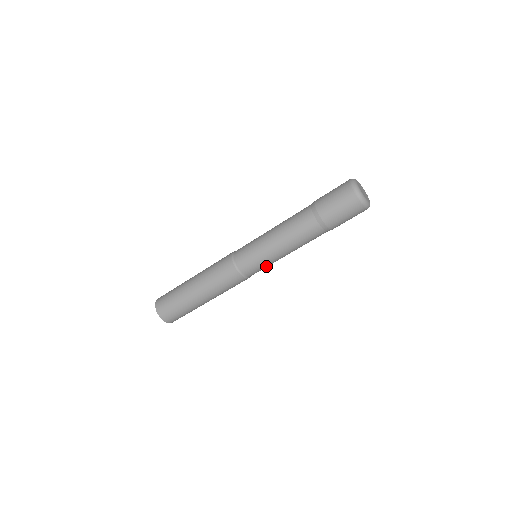
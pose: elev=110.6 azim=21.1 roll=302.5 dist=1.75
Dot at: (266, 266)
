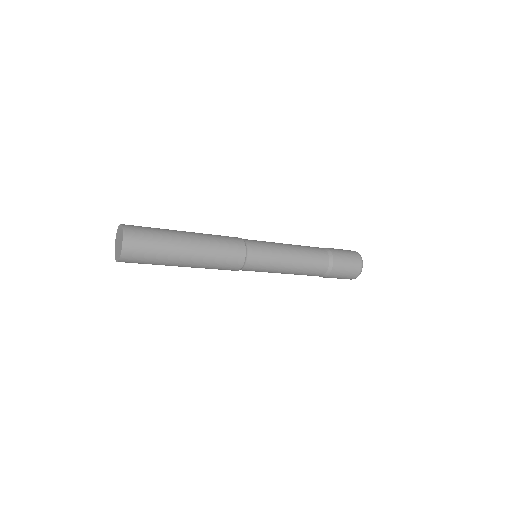
Dot at: (267, 263)
